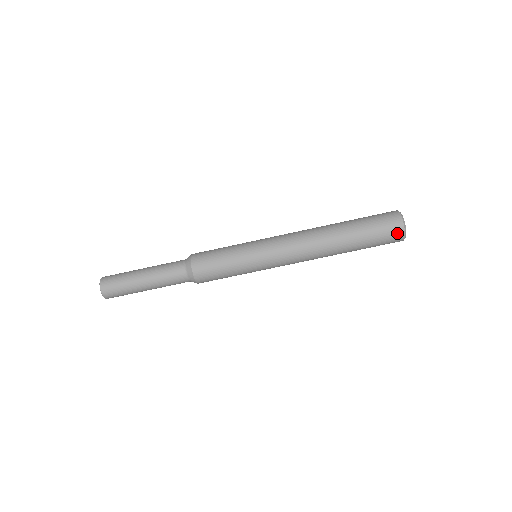
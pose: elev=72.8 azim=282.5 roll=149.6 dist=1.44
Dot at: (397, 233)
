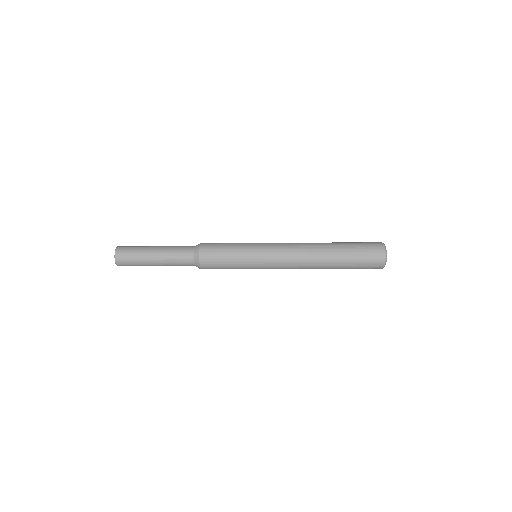
Dot at: (379, 255)
